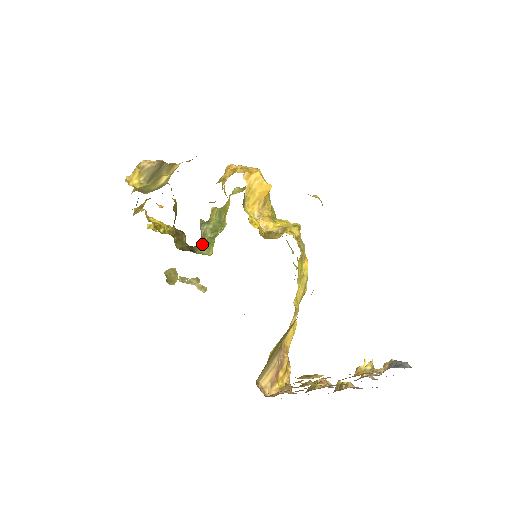
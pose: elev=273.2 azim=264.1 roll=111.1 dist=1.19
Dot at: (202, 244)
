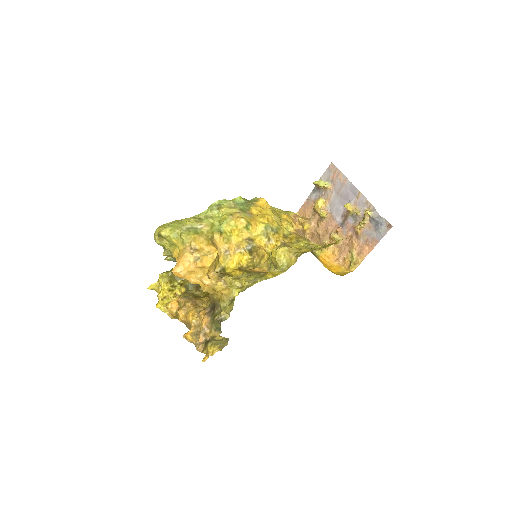
Dot at: occluded
